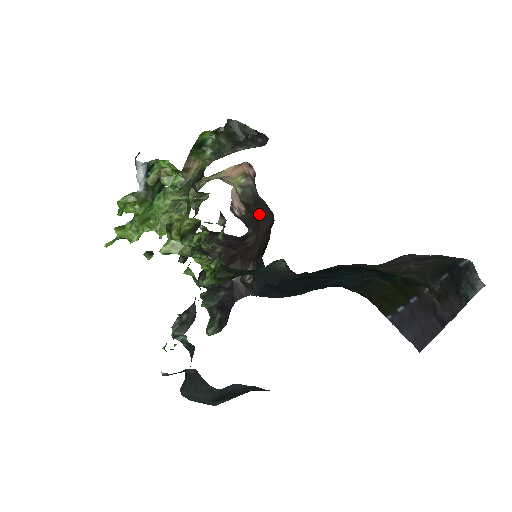
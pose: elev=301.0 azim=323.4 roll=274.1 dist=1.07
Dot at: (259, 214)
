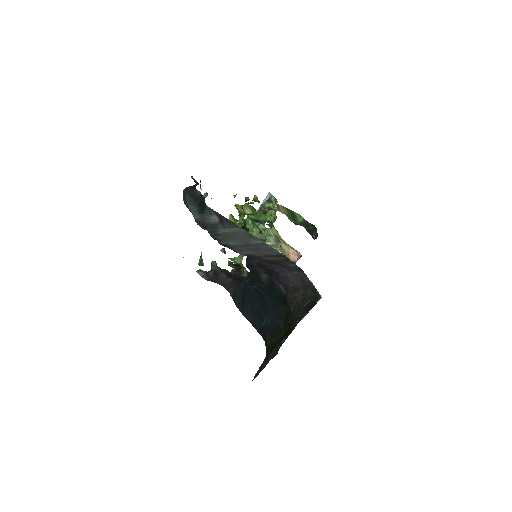
Dot at: occluded
